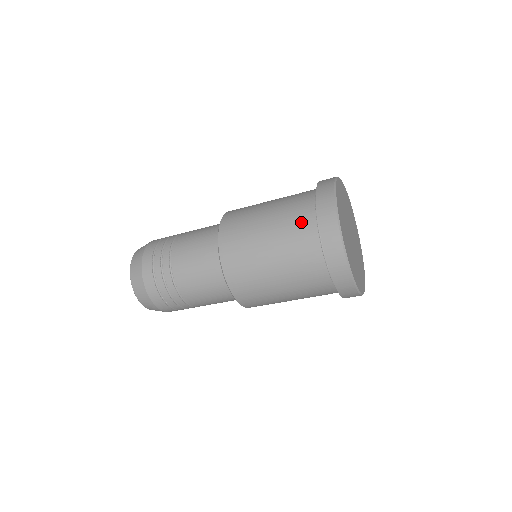
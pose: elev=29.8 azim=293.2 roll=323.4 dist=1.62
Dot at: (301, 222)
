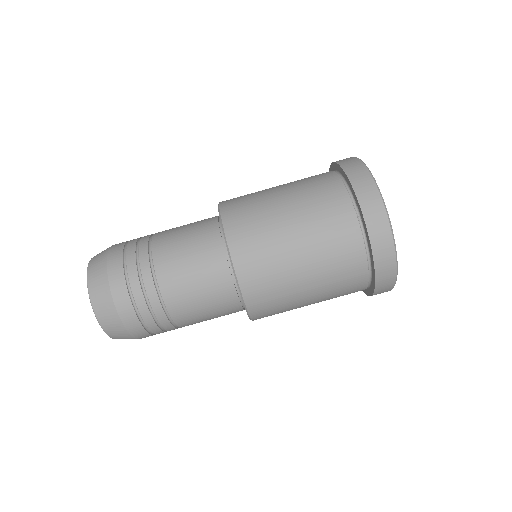
Dot at: (317, 175)
